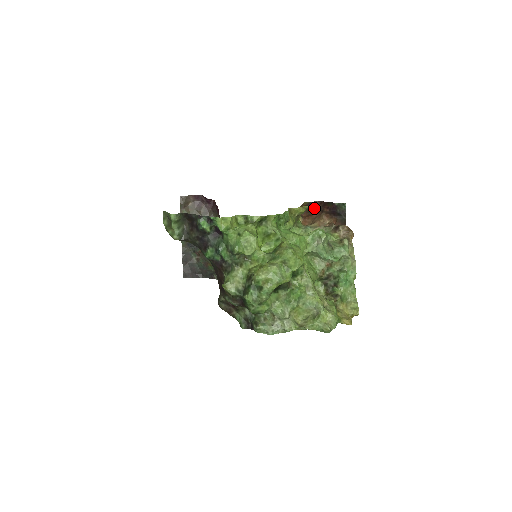
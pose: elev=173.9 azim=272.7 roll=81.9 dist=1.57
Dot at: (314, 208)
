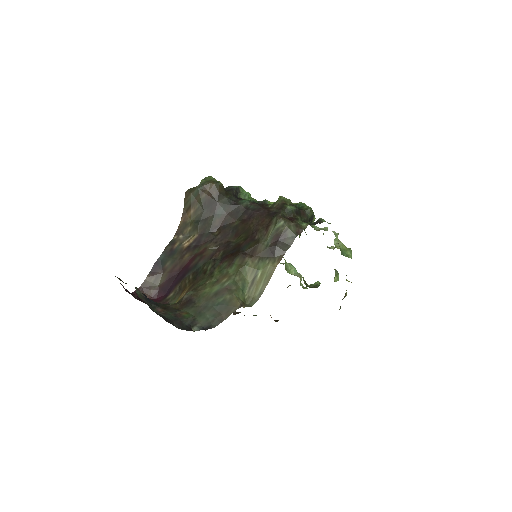
Dot at: (240, 312)
